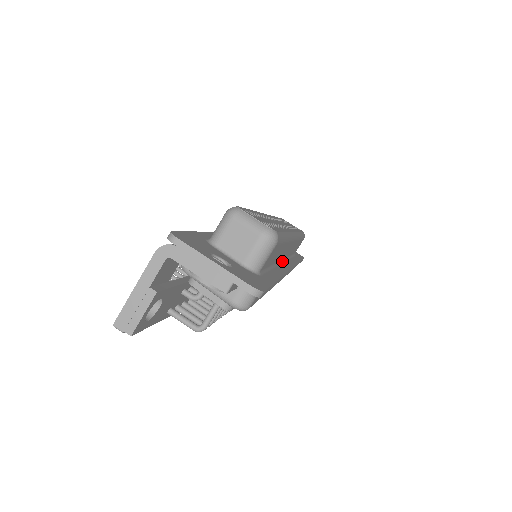
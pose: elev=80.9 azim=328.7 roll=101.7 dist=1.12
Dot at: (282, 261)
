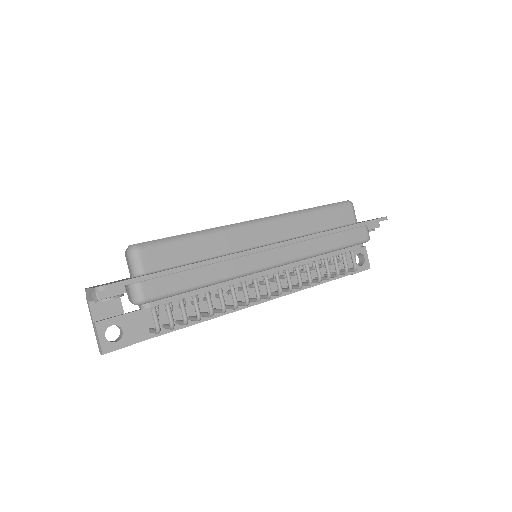
Dot at: (261, 246)
